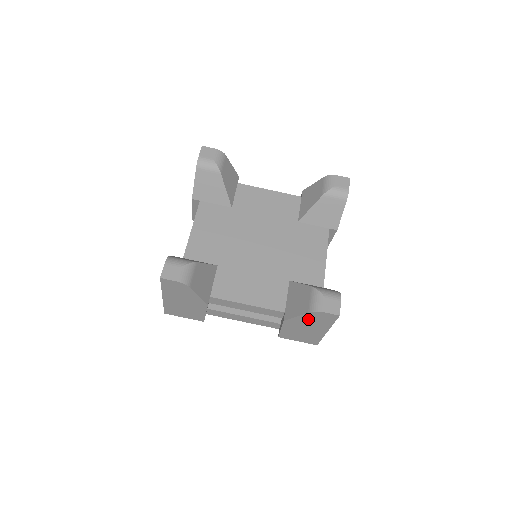
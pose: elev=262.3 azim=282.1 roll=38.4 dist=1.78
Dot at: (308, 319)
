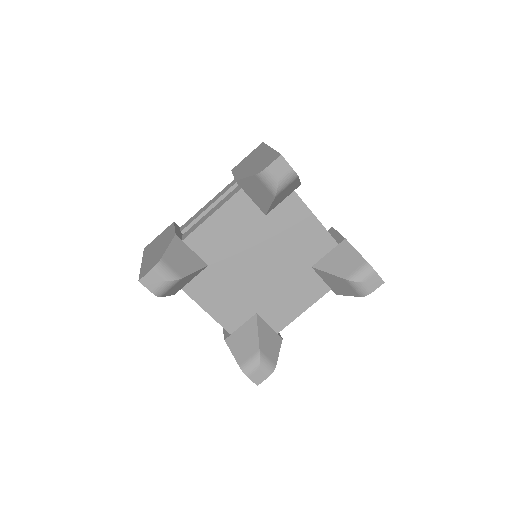
Dot at: occluded
